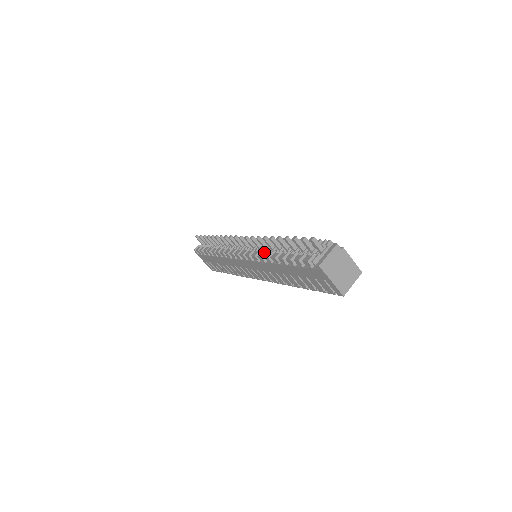
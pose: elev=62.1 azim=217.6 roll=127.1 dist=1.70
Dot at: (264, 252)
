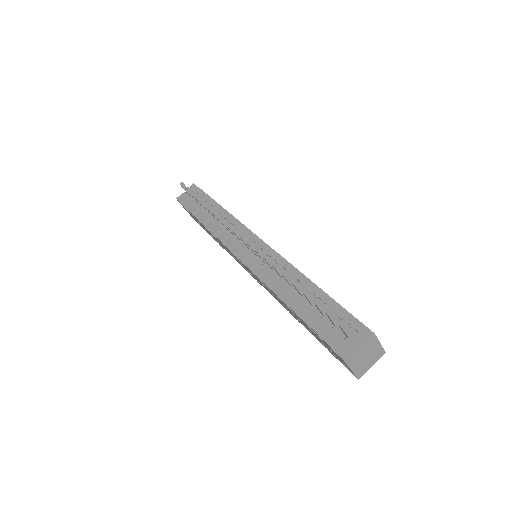
Dot at: (271, 279)
